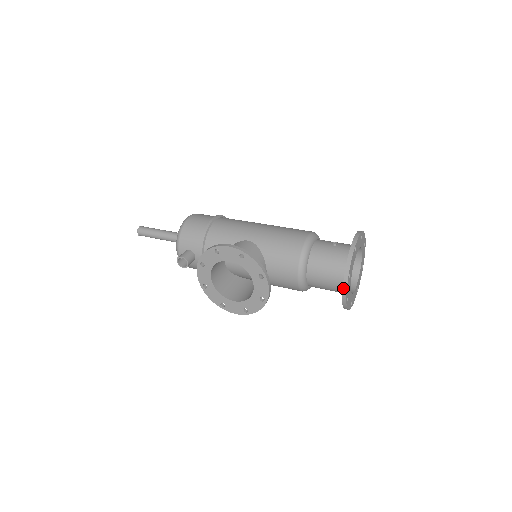
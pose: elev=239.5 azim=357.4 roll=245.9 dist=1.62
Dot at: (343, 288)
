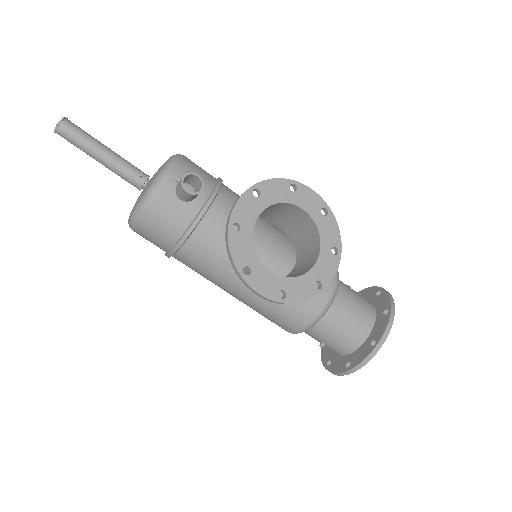
Dot at: (389, 323)
